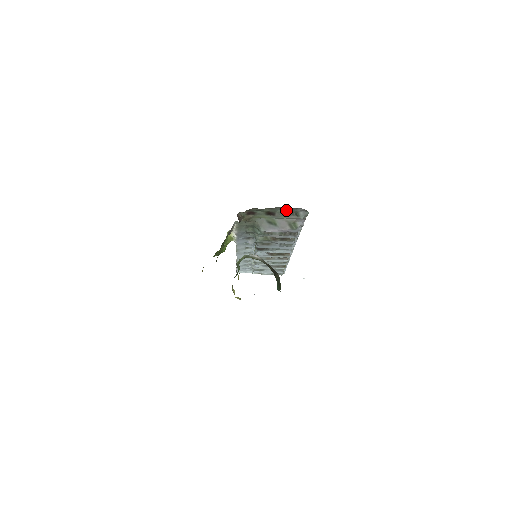
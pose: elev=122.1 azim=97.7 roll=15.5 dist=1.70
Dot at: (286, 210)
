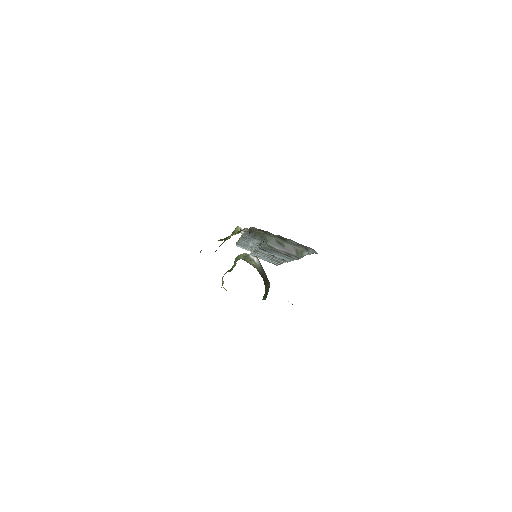
Dot at: (297, 243)
